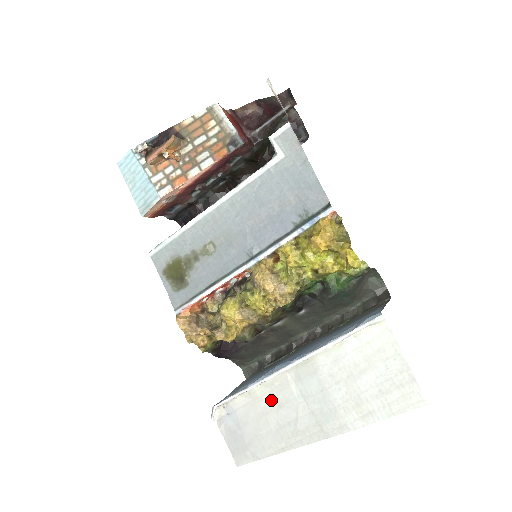
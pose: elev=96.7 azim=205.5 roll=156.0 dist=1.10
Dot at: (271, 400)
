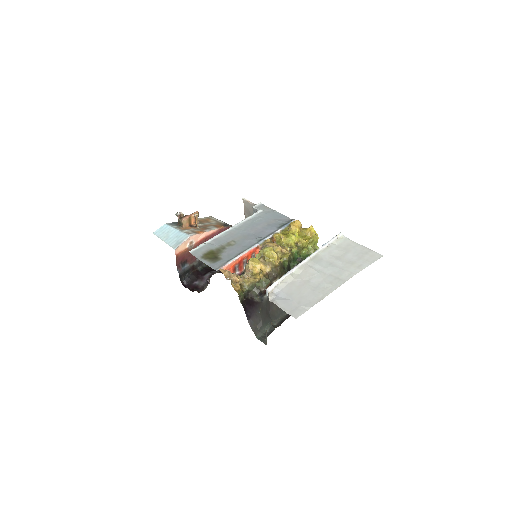
Dot at: (303, 278)
